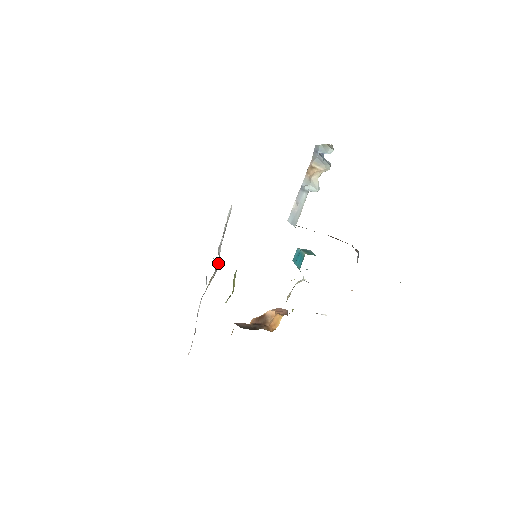
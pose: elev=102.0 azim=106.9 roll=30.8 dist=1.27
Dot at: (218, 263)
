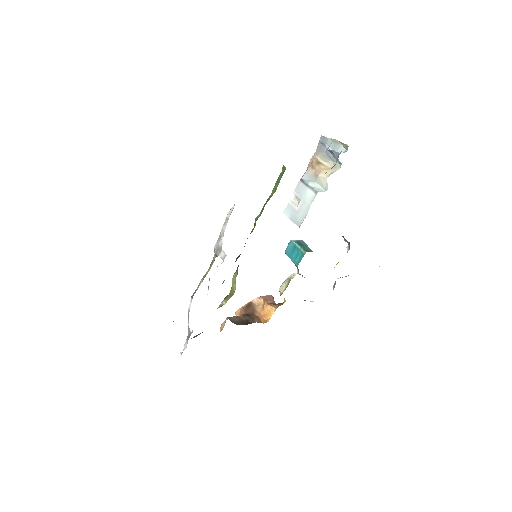
Dot at: (213, 262)
